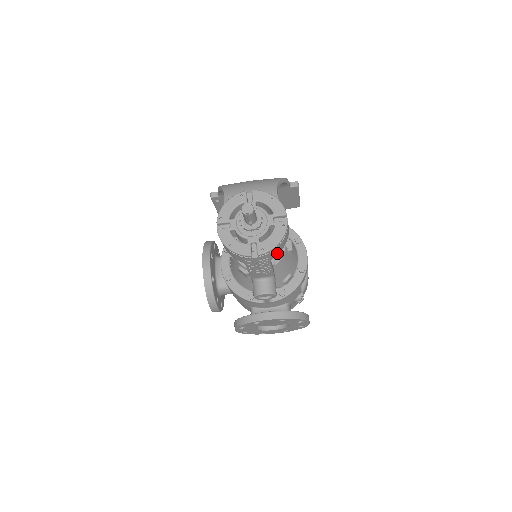
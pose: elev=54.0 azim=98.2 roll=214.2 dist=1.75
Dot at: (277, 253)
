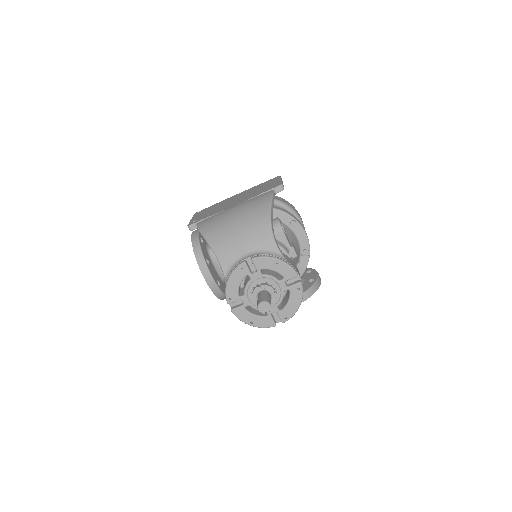
Dot at: occluded
